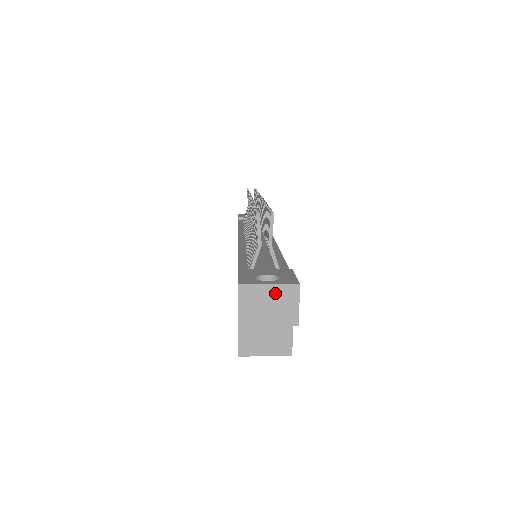
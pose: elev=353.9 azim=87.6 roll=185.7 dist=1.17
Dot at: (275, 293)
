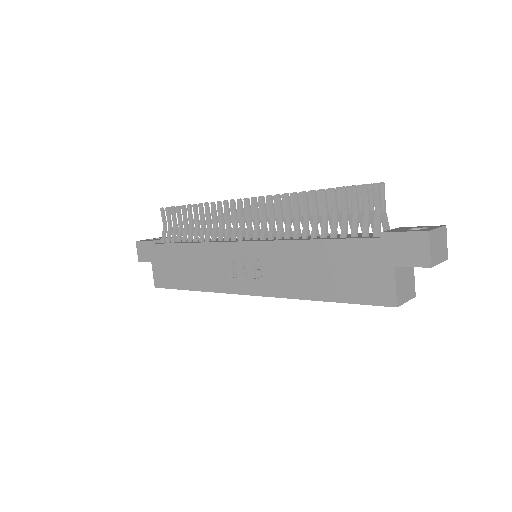
Dot at: (440, 235)
